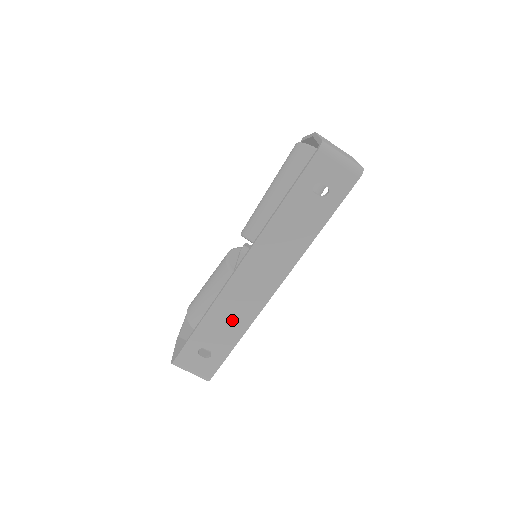
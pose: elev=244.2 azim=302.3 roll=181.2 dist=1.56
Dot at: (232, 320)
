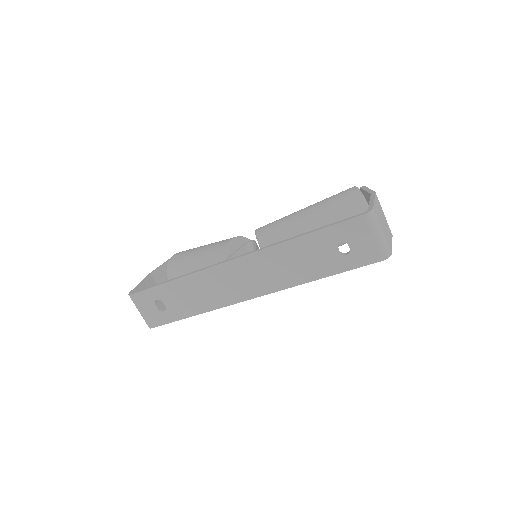
Dot at: (199, 296)
